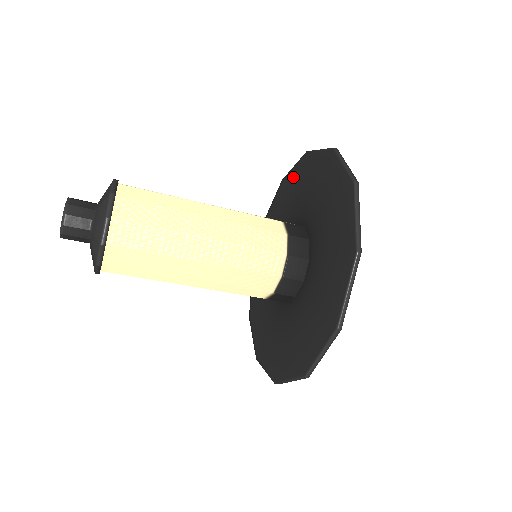
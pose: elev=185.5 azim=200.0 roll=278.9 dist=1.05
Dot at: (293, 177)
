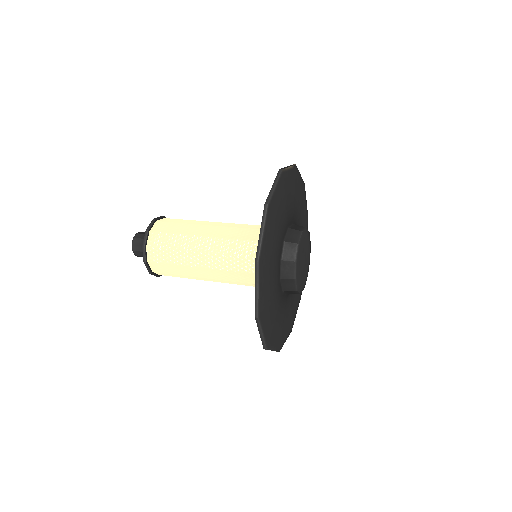
Dot at: occluded
